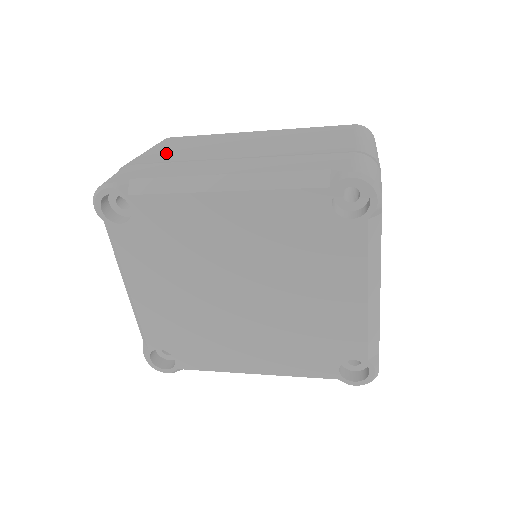
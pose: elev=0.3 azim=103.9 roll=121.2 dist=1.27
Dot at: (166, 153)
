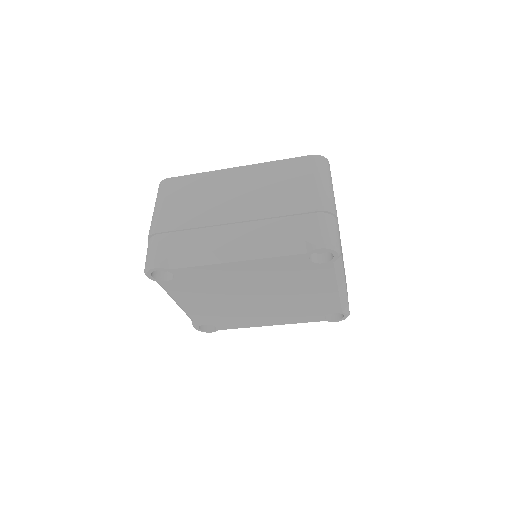
Dot at: (177, 213)
